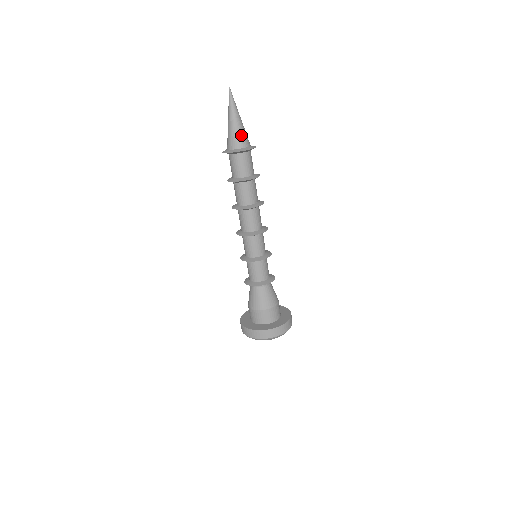
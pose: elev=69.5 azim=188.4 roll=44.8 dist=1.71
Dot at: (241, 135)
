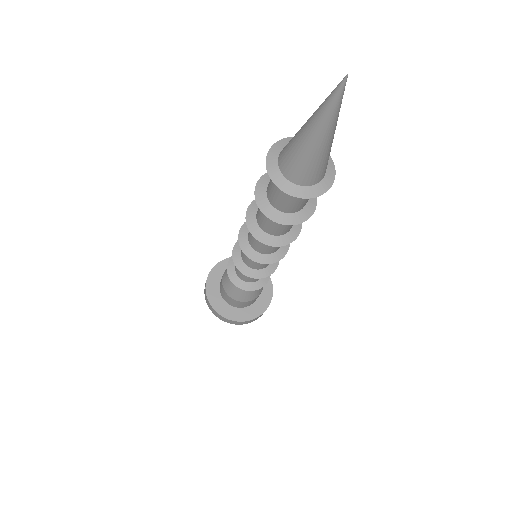
Dot at: (303, 164)
